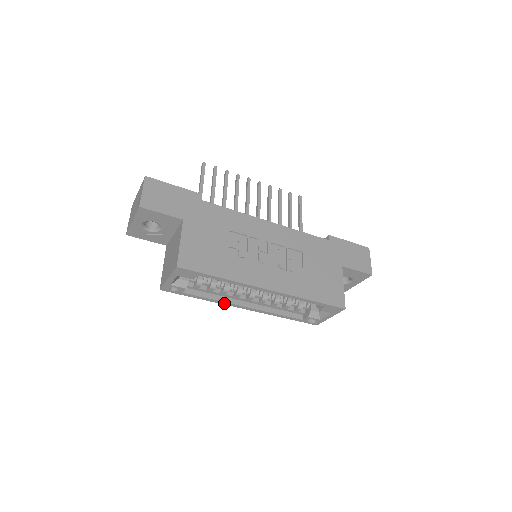
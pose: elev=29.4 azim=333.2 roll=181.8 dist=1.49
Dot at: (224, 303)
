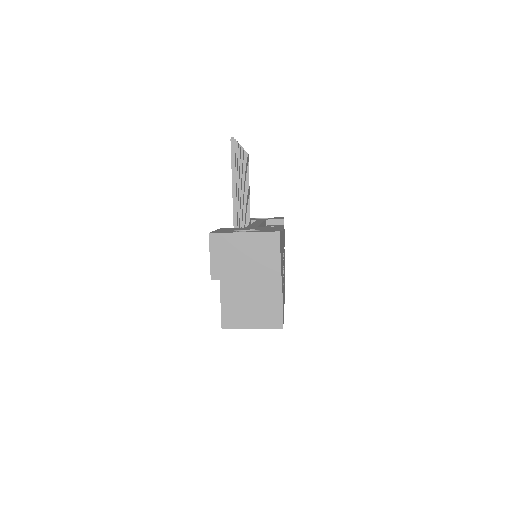
Dot at: occluded
